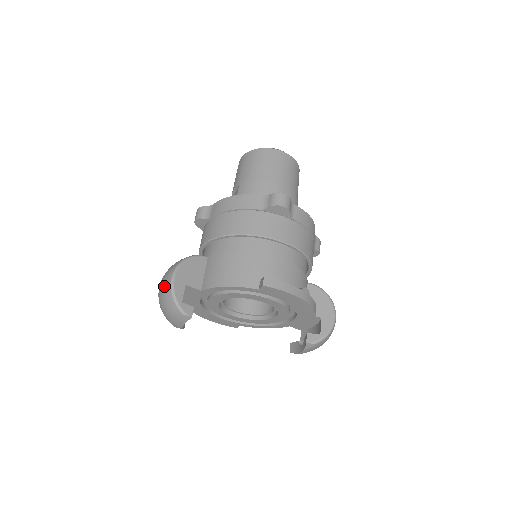
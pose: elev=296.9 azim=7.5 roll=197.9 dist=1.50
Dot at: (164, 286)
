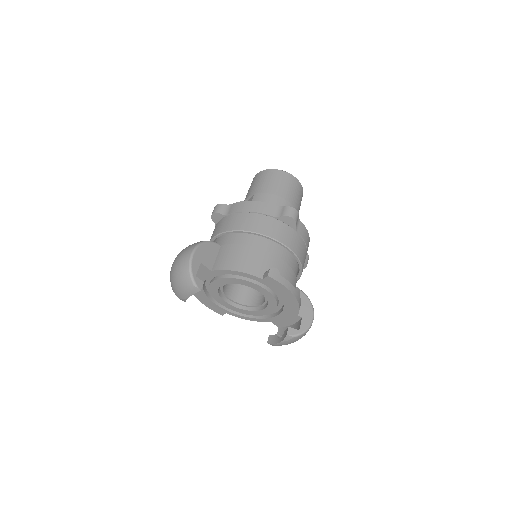
Dot at: (182, 259)
